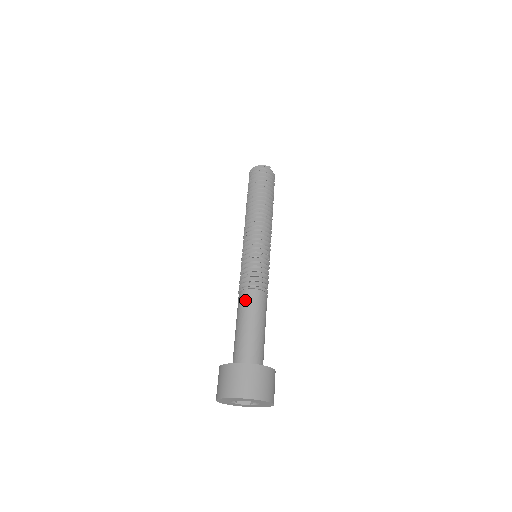
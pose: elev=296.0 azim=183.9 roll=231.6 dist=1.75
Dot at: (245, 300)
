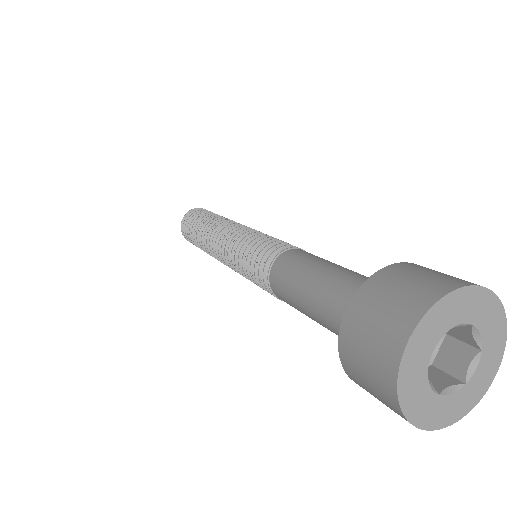
Dot at: occluded
